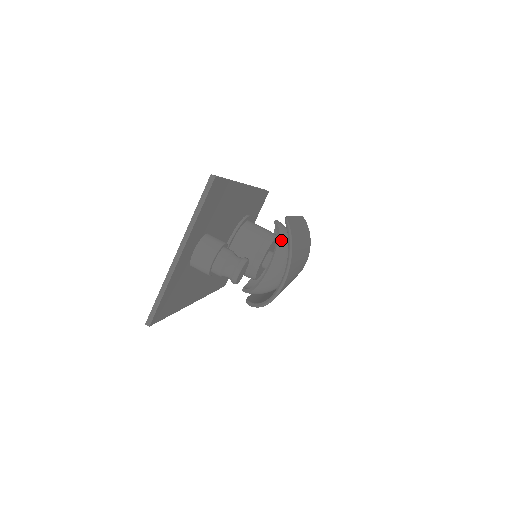
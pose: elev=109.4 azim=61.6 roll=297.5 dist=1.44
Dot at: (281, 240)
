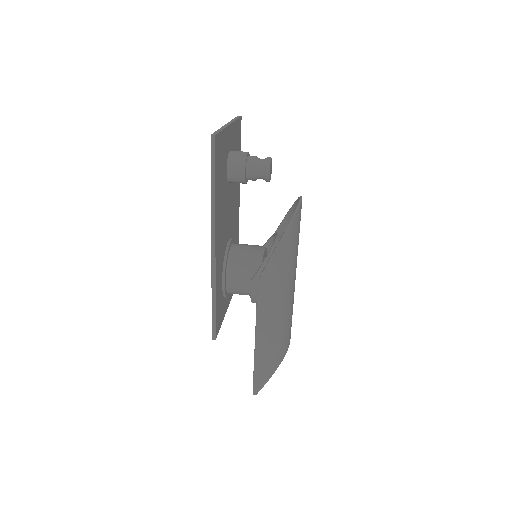
Dot at: occluded
